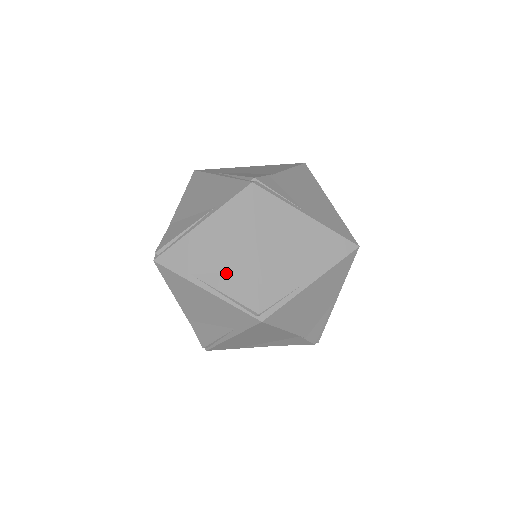
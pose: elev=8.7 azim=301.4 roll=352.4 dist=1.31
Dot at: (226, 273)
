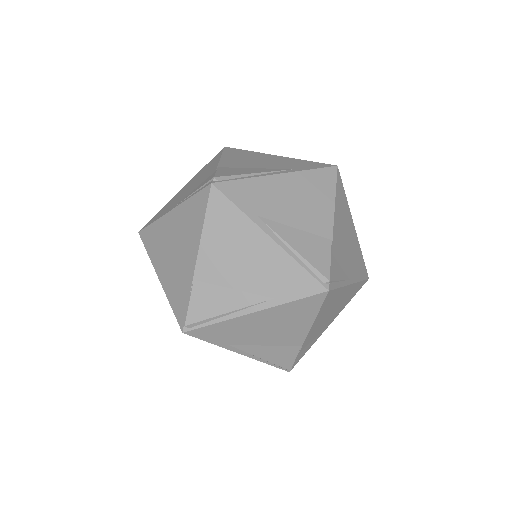
Dot at: occluded
